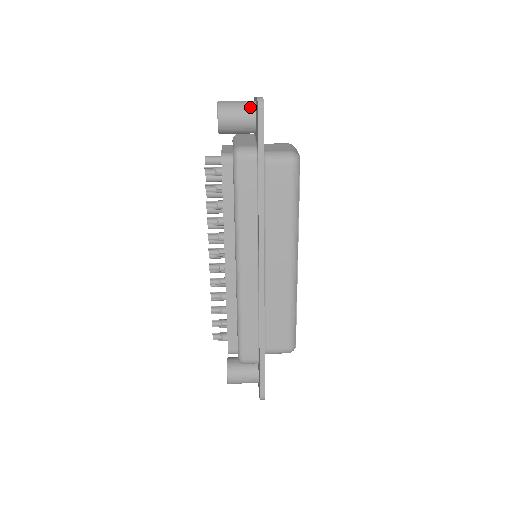
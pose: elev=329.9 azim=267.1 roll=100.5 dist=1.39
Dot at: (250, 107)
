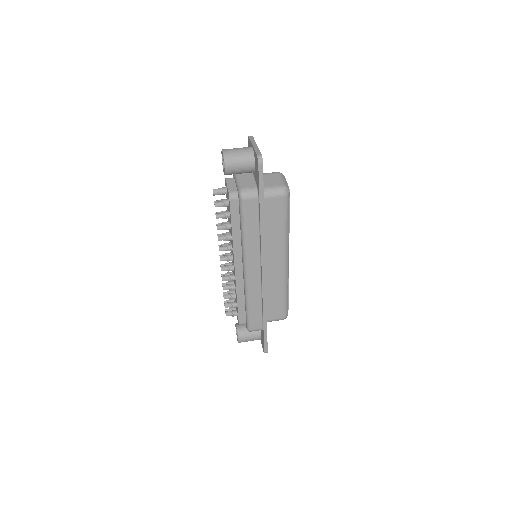
Dot at: (249, 156)
